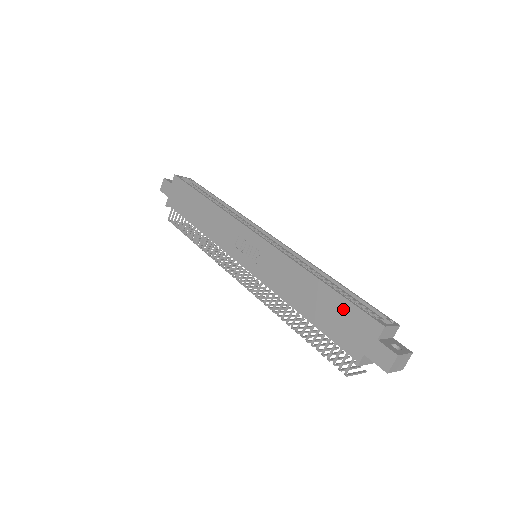
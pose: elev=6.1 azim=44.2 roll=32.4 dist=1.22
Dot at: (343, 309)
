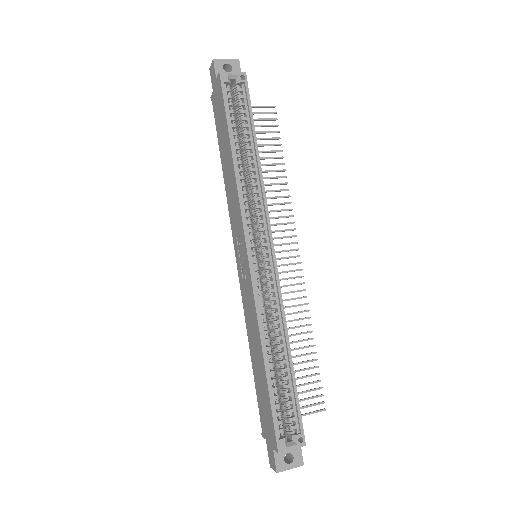
Dot at: (267, 404)
